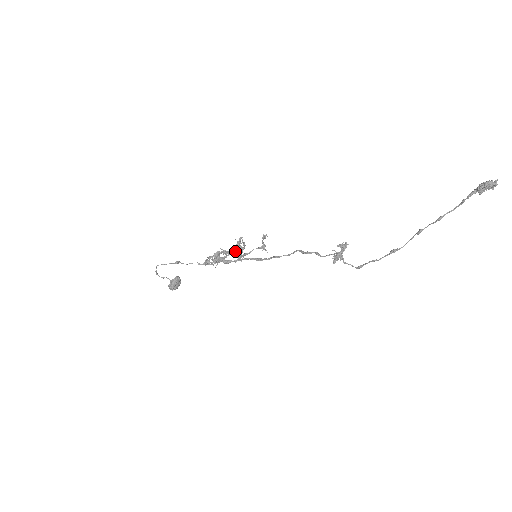
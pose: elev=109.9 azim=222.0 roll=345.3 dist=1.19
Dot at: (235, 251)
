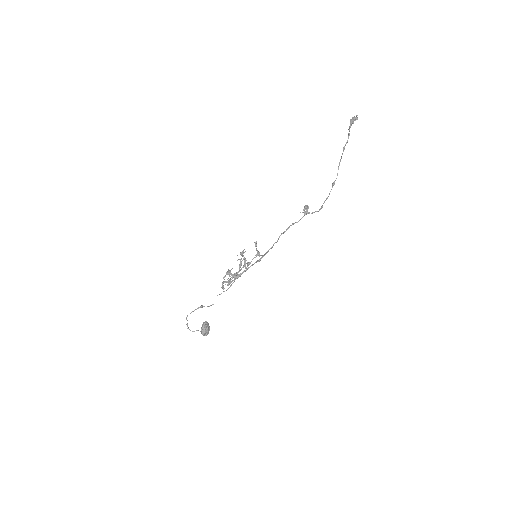
Dot at: (240, 254)
